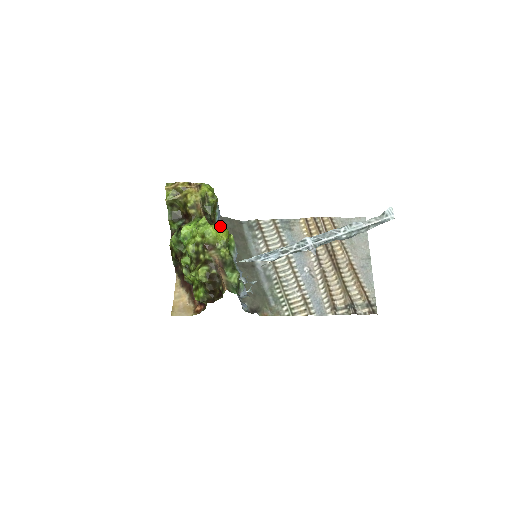
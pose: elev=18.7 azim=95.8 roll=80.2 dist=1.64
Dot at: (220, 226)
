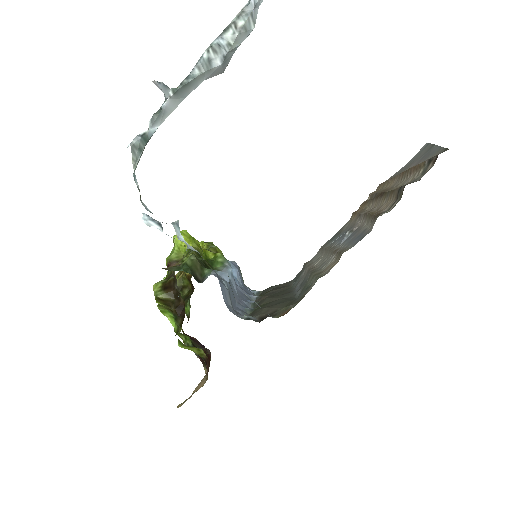
Dot at: occluded
